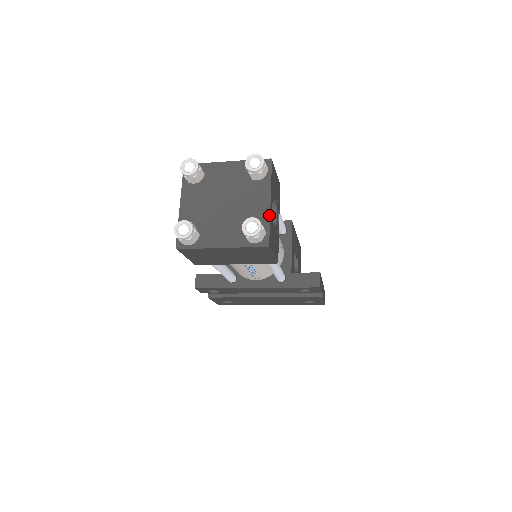
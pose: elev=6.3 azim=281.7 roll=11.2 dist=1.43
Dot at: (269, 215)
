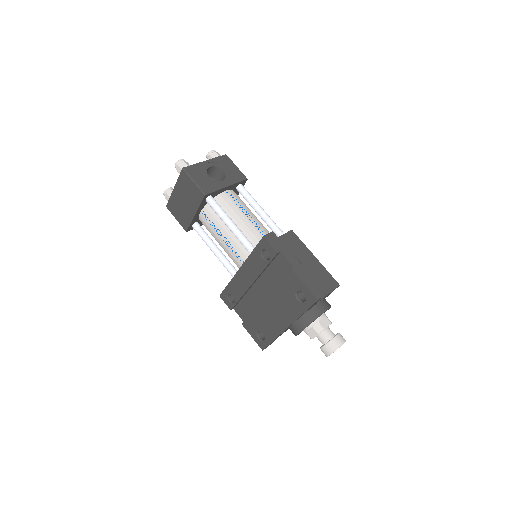
Dot at: (198, 163)
